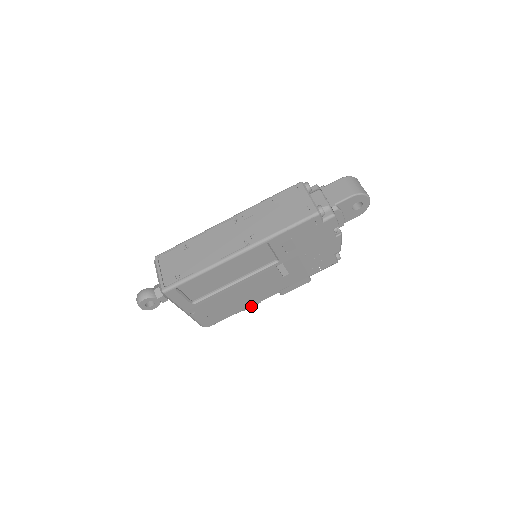
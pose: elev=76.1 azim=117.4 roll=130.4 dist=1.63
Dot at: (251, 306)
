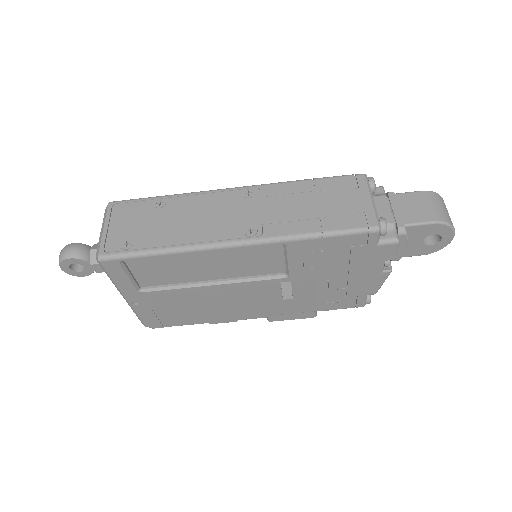
Dot at: (222, 321)
